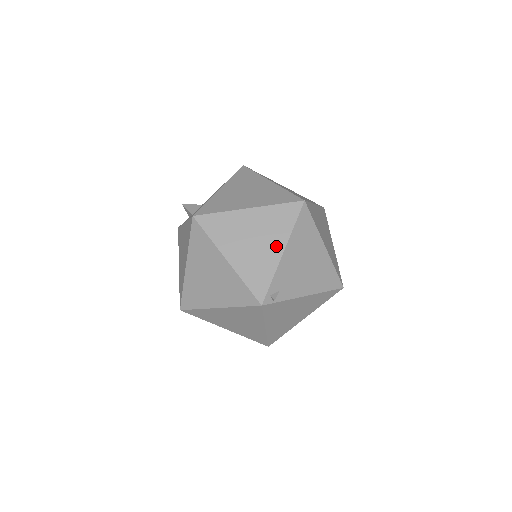
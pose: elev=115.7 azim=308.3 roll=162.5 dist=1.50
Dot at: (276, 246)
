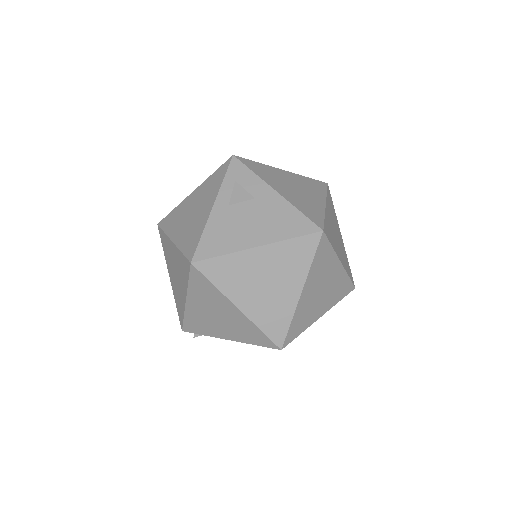
Dot at: (228, 334)
